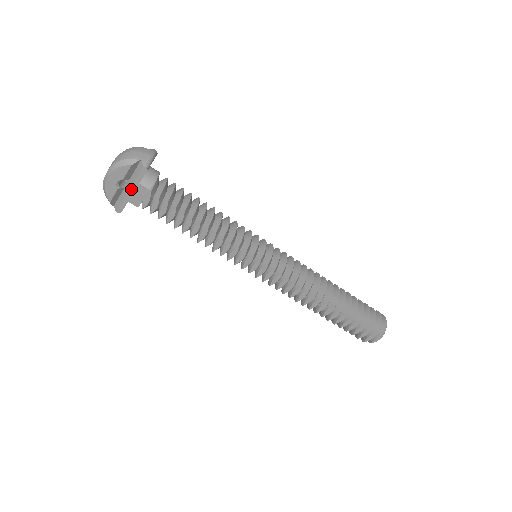
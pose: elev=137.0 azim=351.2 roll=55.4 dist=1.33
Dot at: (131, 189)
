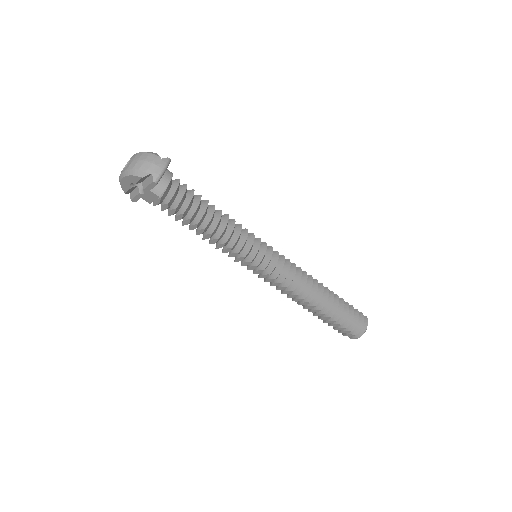
Dot at: (143, 190)
